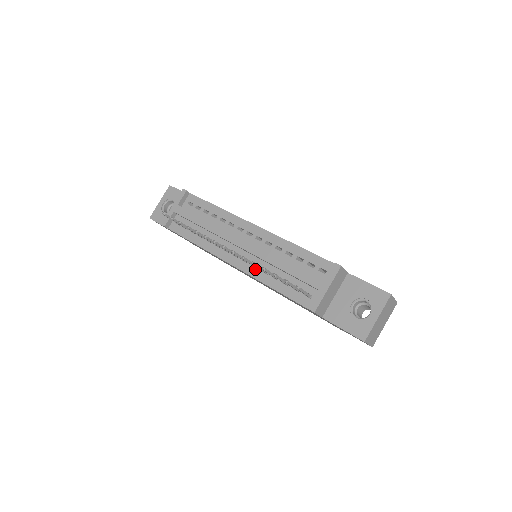
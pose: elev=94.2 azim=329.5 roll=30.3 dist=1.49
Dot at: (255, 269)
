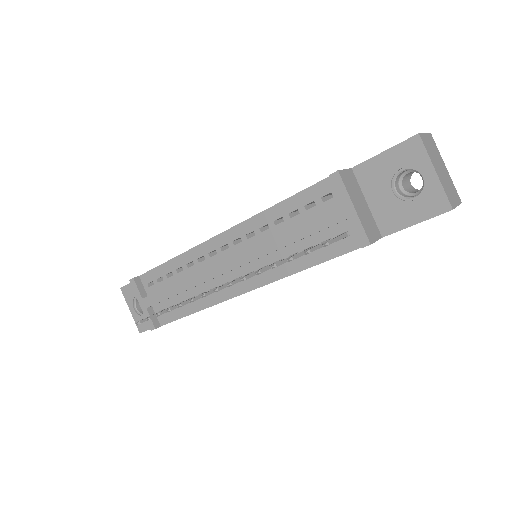
Dot at: (268, 272)
